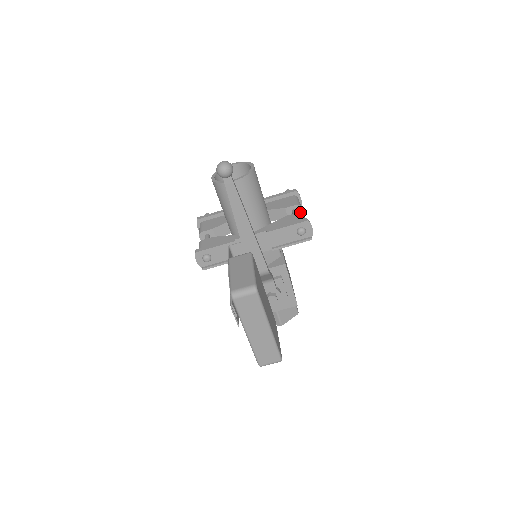
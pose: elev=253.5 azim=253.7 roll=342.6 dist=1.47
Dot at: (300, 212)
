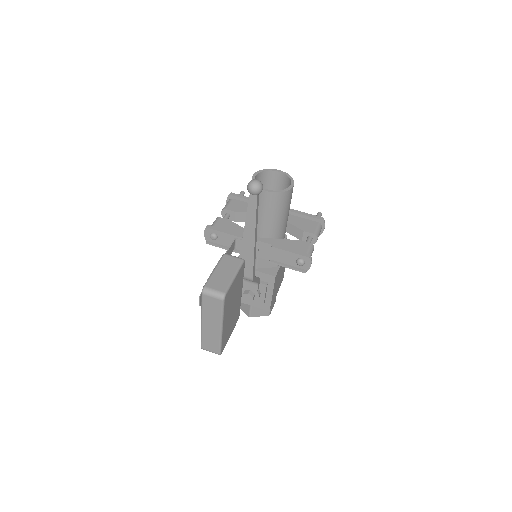
Dot at: (312, 244)
